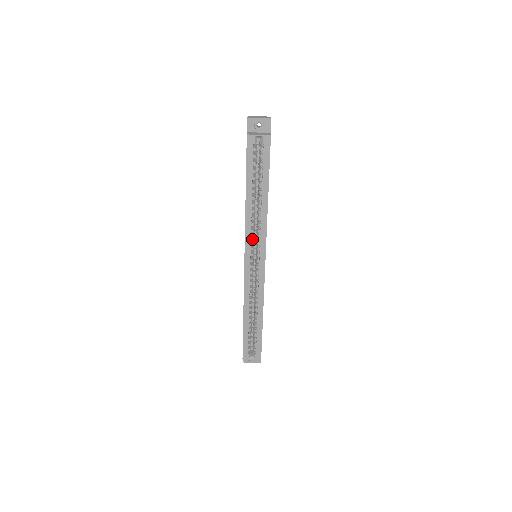
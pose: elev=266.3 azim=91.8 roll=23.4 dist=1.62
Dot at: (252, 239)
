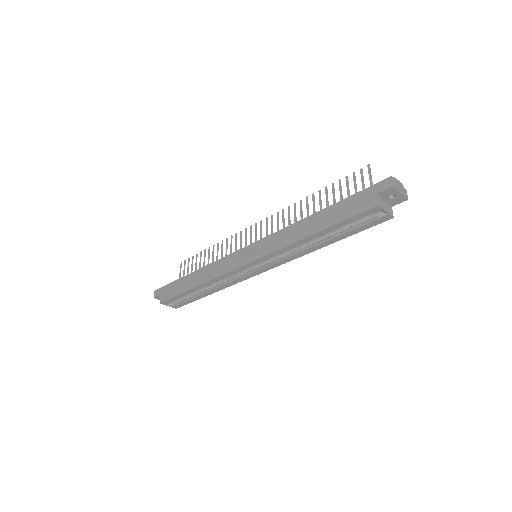
Dot at: occluded
